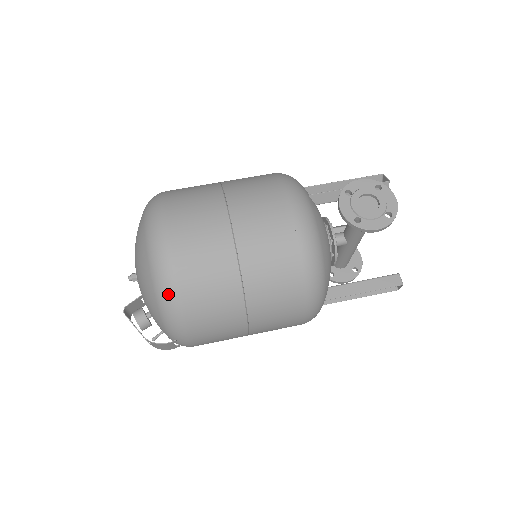
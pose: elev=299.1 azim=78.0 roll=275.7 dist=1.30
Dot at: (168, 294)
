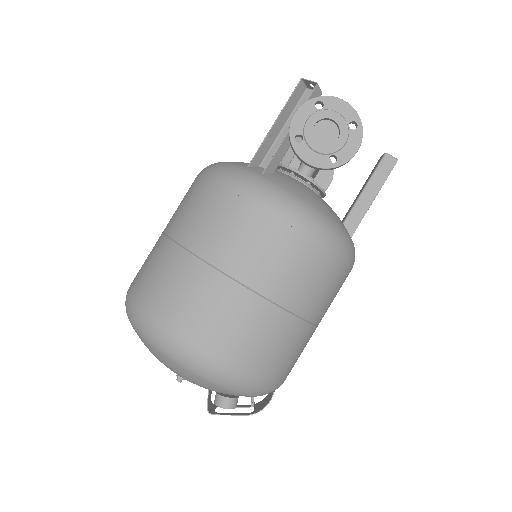
Dot at: (246, 385)
